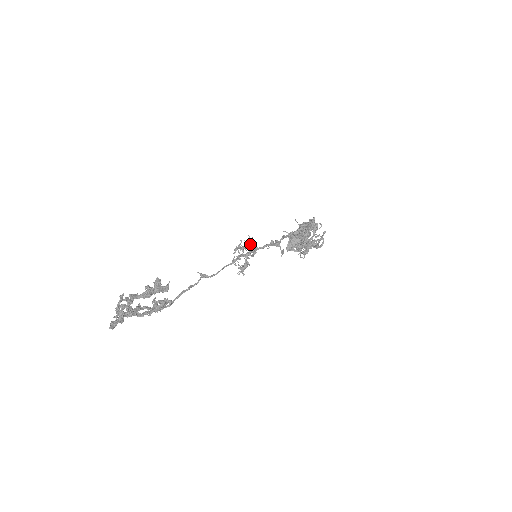
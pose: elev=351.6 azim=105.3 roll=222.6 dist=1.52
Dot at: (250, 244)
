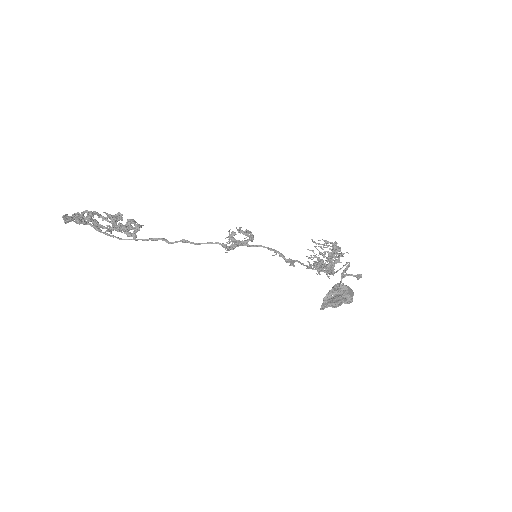
Dot at: (245, 231)
